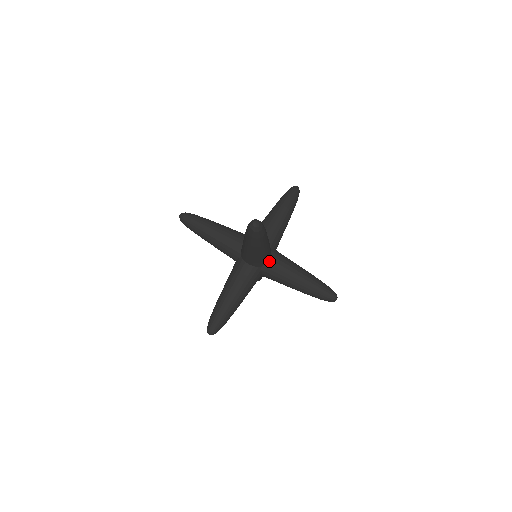
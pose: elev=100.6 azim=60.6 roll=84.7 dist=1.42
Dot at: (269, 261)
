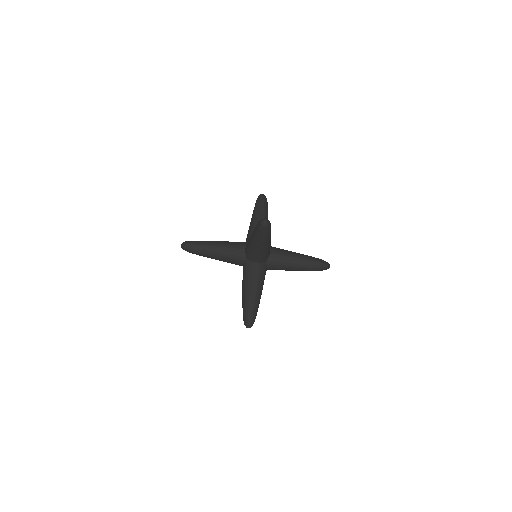
Dot at: (270, 255)
